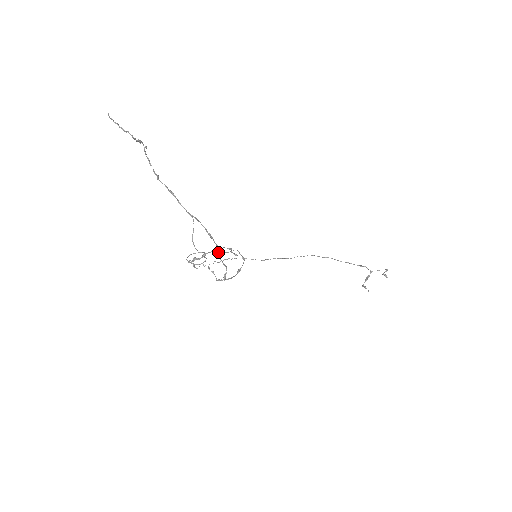
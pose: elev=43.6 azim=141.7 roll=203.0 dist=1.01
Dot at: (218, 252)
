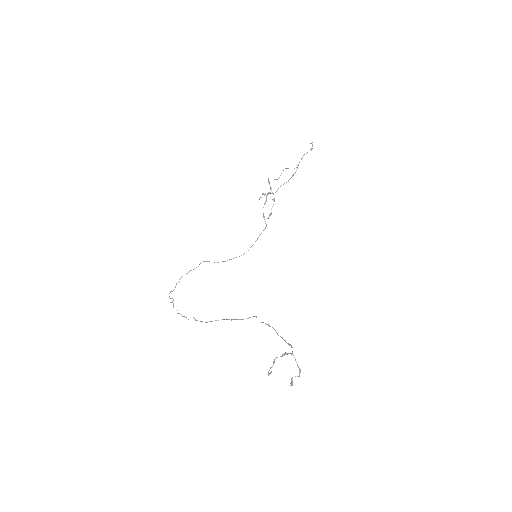
Dot at: occluded
